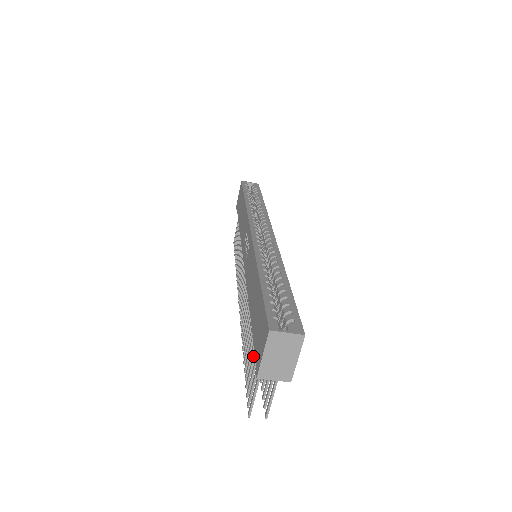
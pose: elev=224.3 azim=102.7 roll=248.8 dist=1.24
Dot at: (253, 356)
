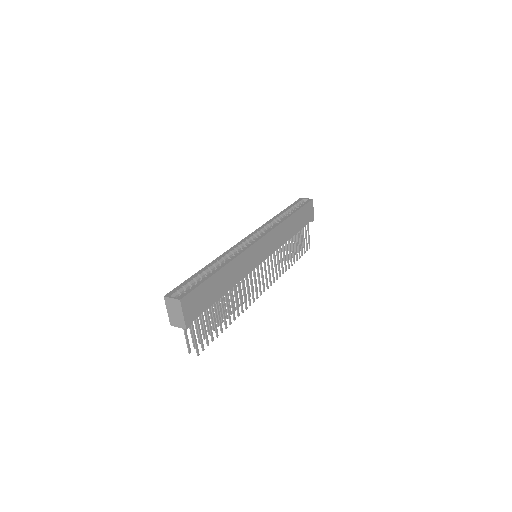
Dot at: (199, 318)
